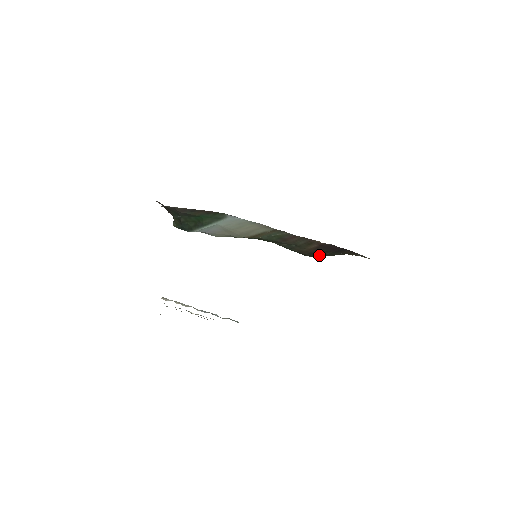
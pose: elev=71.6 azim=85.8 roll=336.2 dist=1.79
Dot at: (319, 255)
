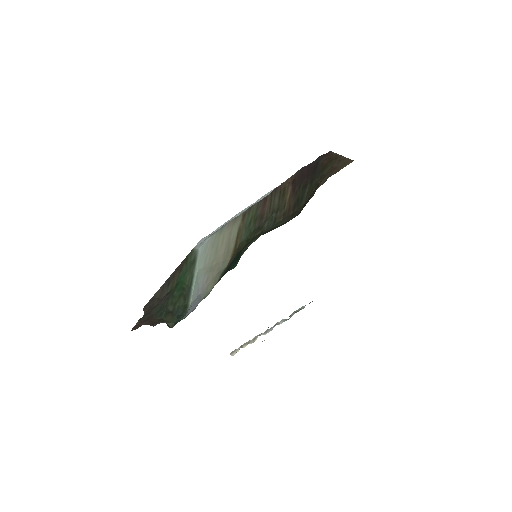
Dot at: (303, 201)
